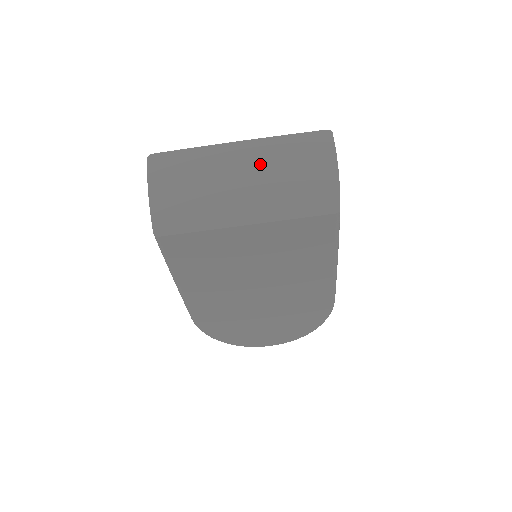
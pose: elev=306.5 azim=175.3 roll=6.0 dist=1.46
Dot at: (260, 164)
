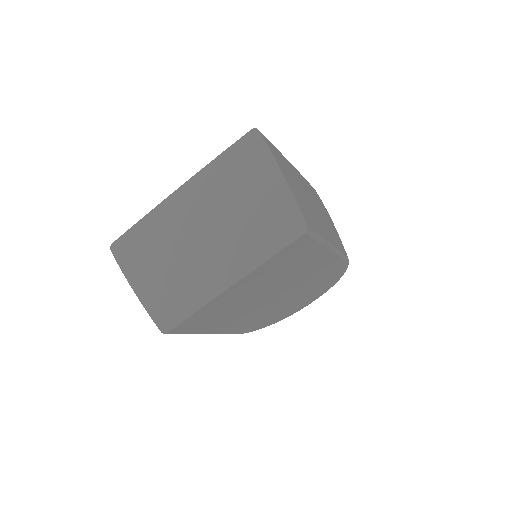
Dot at: (210, 208)
